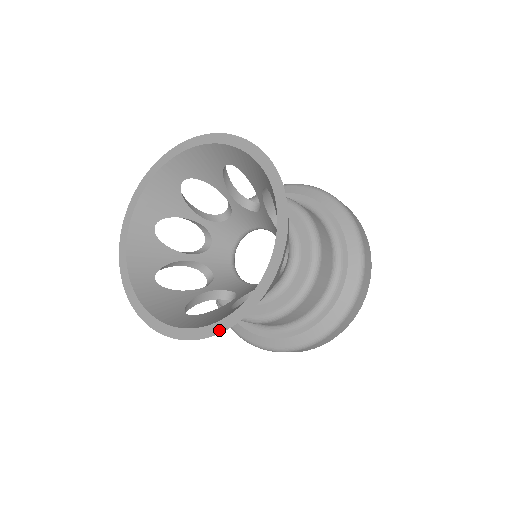
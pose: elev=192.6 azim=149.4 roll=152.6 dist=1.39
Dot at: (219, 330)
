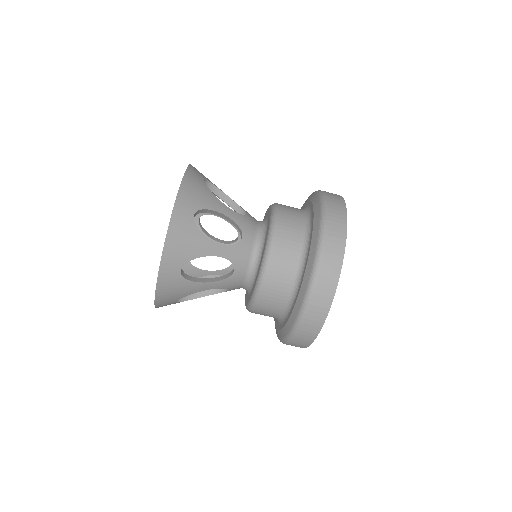
Dot at: (170, 219)
